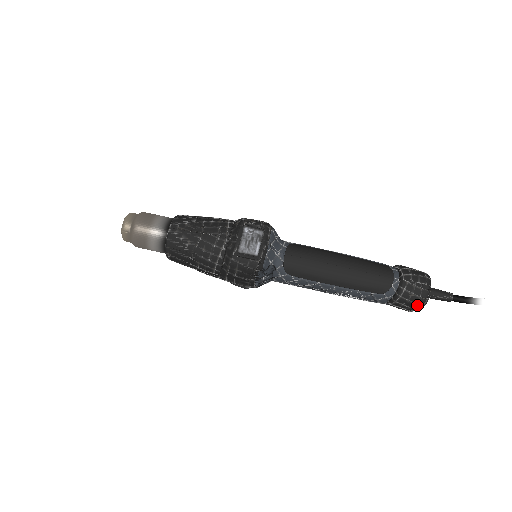
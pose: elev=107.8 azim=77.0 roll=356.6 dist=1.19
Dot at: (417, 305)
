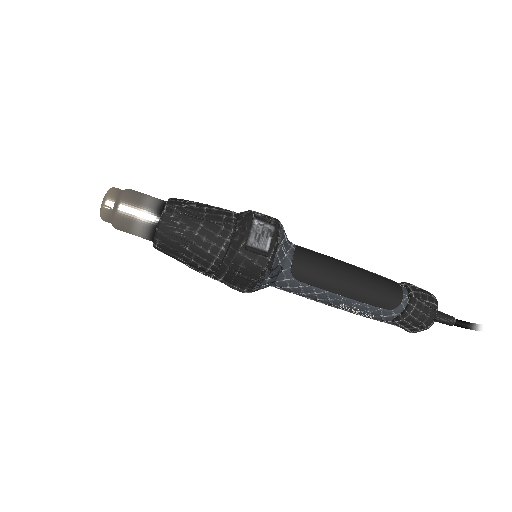
Dot at: (424, 325)
